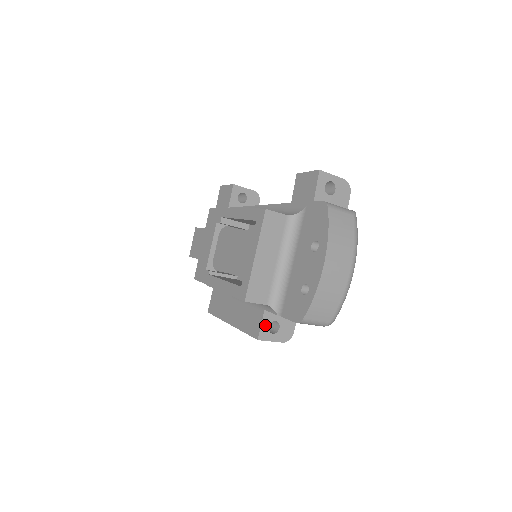
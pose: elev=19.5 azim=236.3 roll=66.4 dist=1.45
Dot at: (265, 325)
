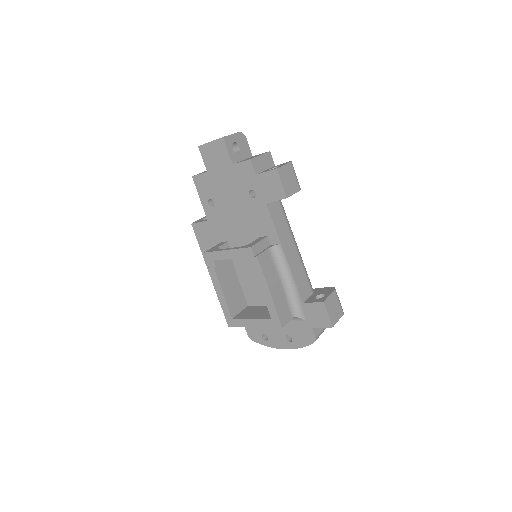
Dot at: occluded
